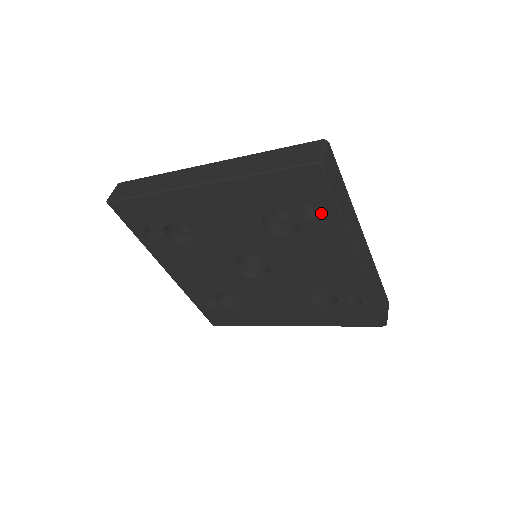
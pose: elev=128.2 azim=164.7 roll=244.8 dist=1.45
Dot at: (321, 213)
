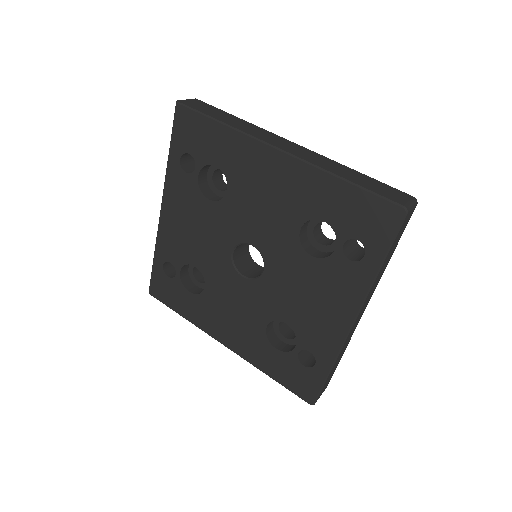
Dot at: (358, 257)
